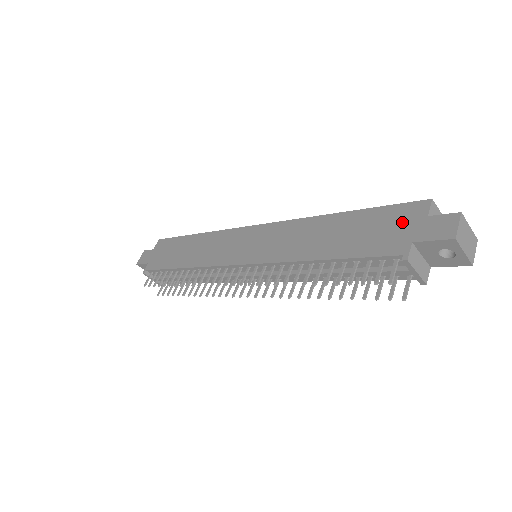
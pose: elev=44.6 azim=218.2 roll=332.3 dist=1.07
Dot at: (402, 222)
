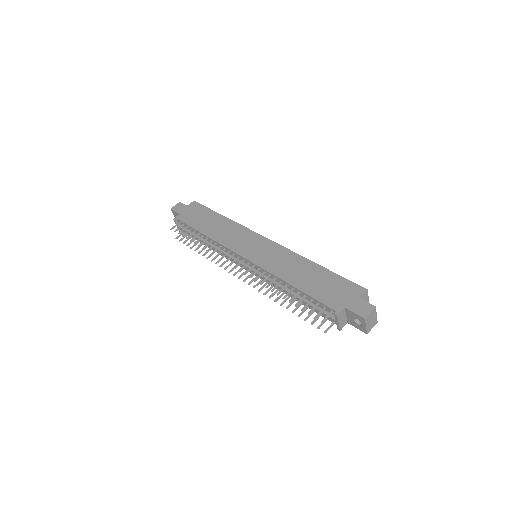
Dot at: (346, 293)
